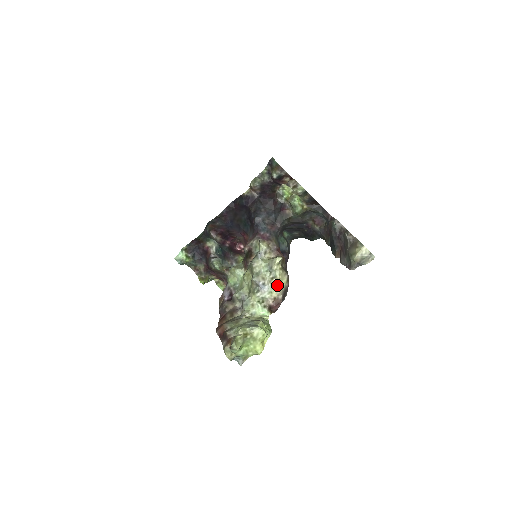
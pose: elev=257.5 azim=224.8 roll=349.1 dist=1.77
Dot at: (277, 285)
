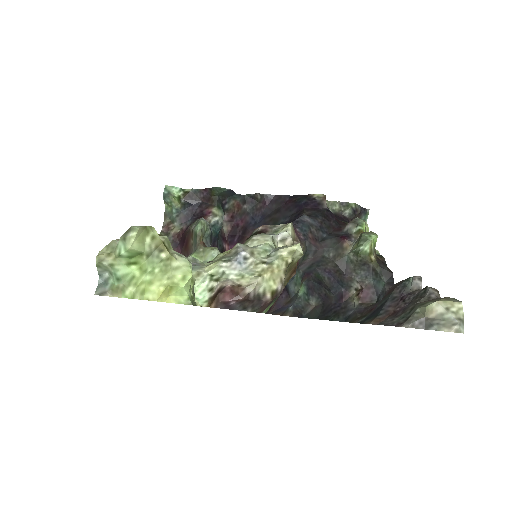
Dot at: (261, 274)
